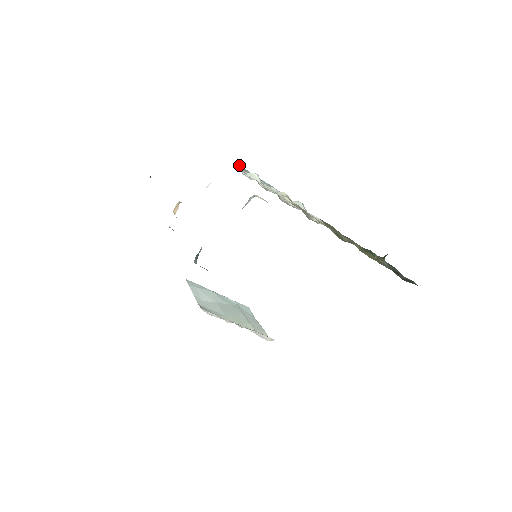
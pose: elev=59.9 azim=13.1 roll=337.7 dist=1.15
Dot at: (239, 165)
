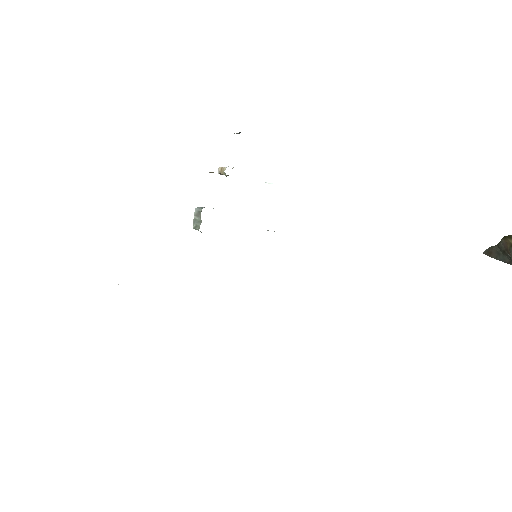
Dot at: occluded
